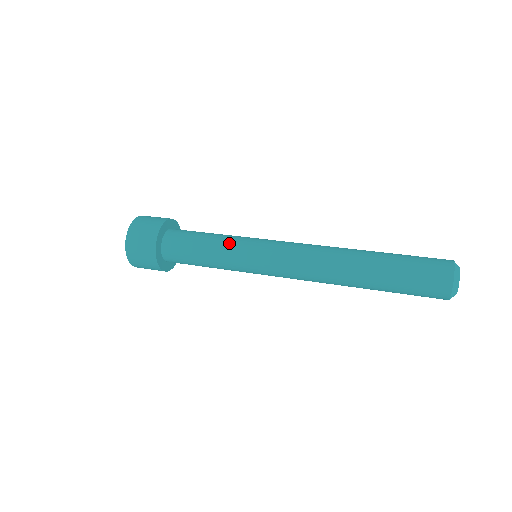
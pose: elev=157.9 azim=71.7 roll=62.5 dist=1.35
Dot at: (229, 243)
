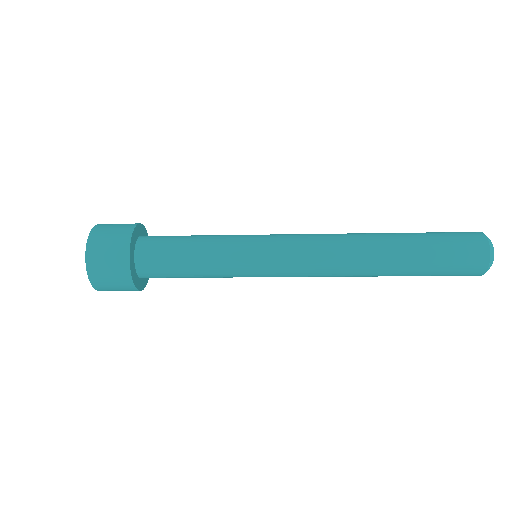
Dot at: occluded
